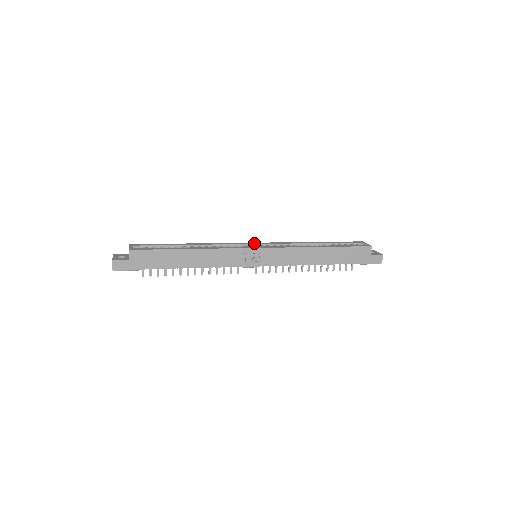
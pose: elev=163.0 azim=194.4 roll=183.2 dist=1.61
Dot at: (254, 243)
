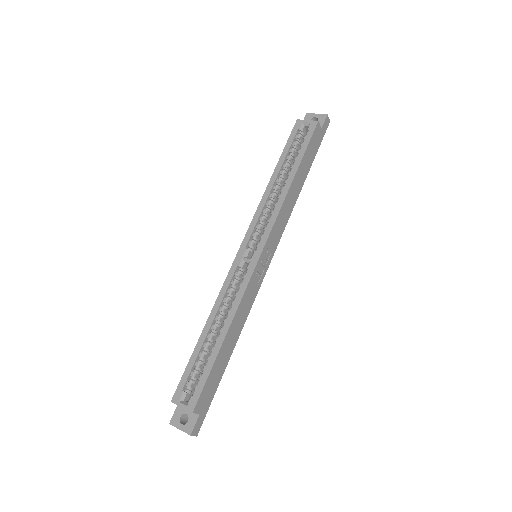
Dot at: (242, 249)
